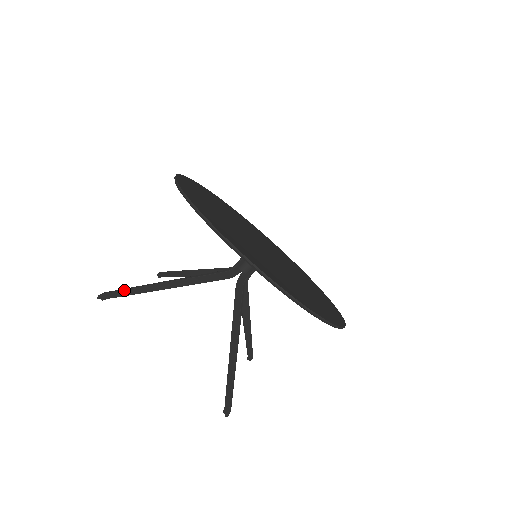
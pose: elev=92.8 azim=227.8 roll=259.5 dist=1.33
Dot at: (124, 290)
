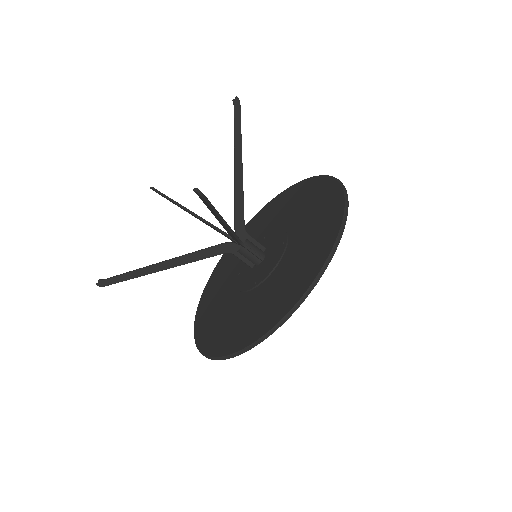
Dot at: occluded
